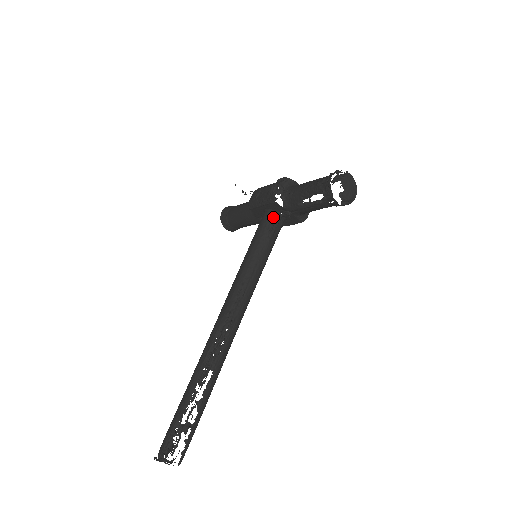
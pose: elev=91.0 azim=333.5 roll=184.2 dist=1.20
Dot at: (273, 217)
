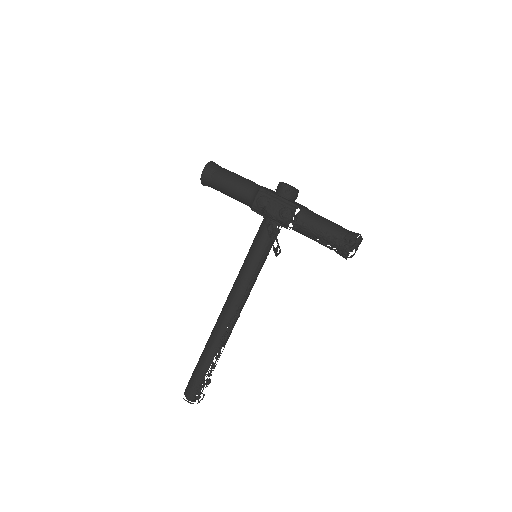
Dot at: (277, 229)
